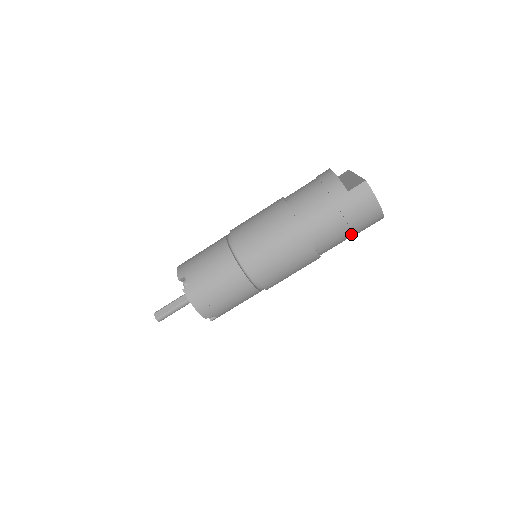
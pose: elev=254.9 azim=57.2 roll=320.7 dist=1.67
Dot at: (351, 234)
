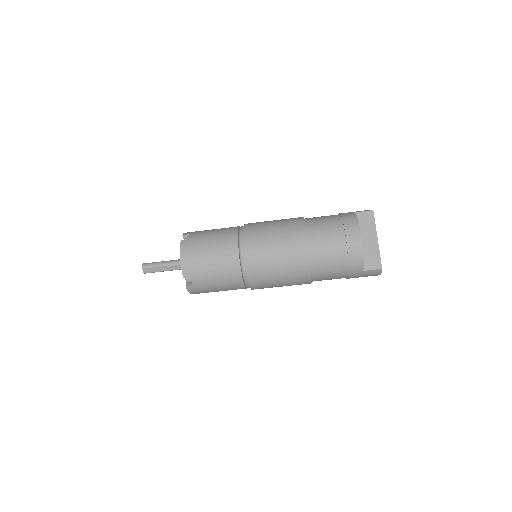
Dot at: occluded
